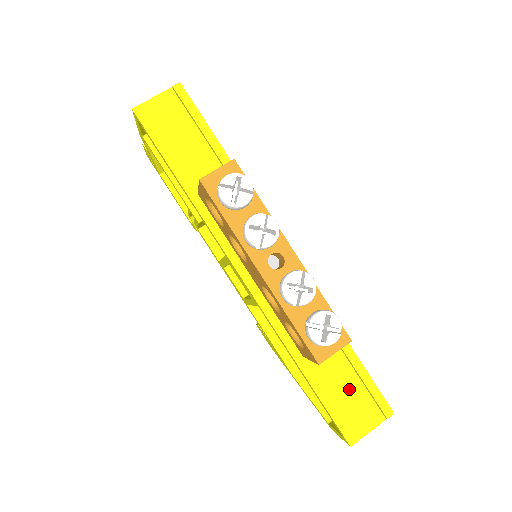
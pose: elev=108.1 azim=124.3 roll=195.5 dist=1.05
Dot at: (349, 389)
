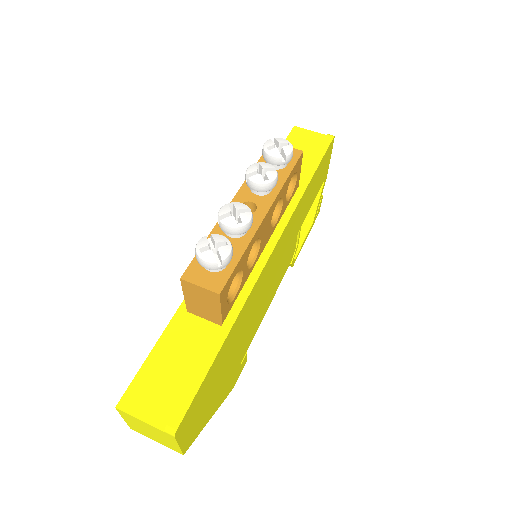
Dot at: (178, 371)
